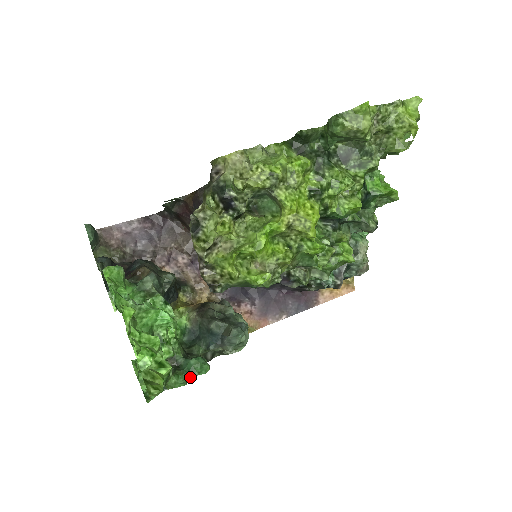
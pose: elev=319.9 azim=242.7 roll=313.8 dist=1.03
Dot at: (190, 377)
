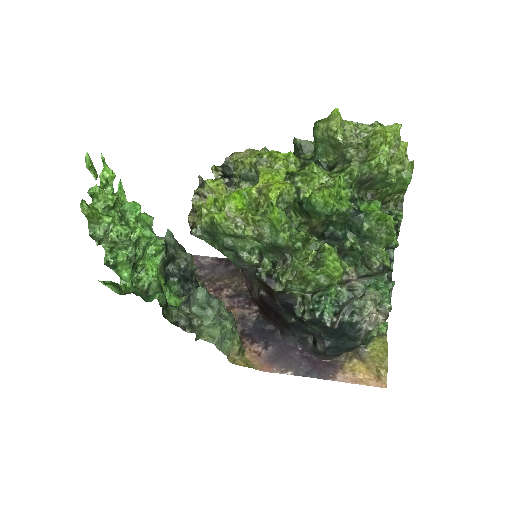
Dot at: (145, 301)
